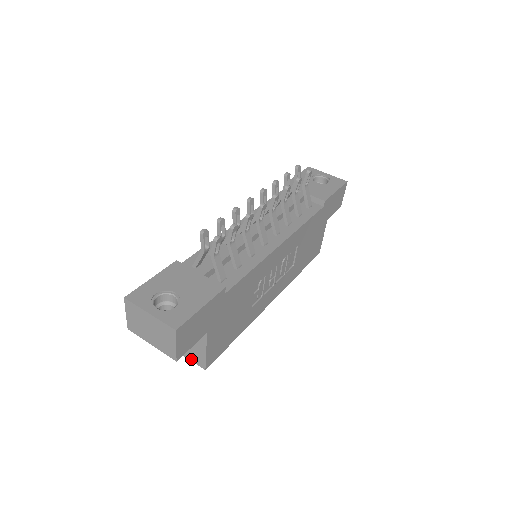
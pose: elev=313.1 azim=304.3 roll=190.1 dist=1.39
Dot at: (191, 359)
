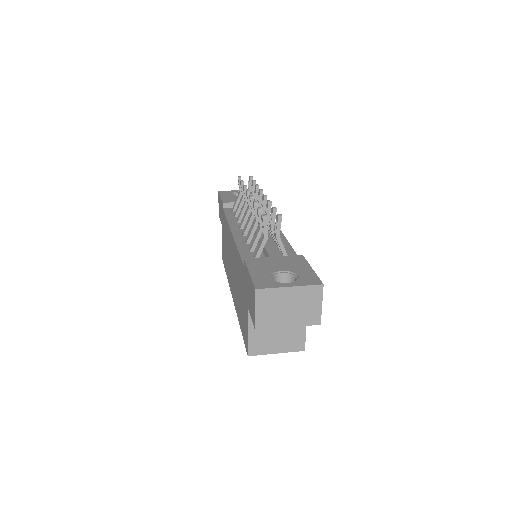
Dot at: (287, 350)
